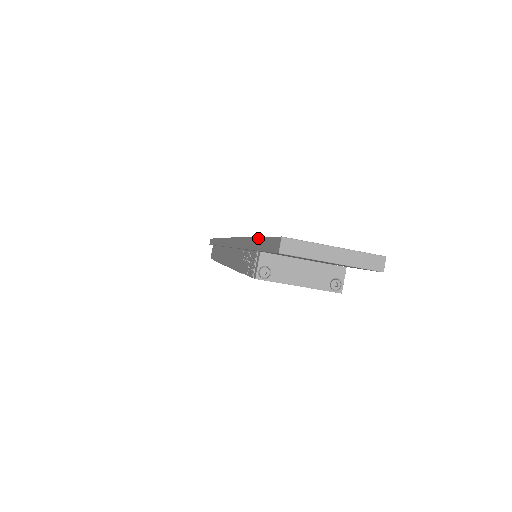
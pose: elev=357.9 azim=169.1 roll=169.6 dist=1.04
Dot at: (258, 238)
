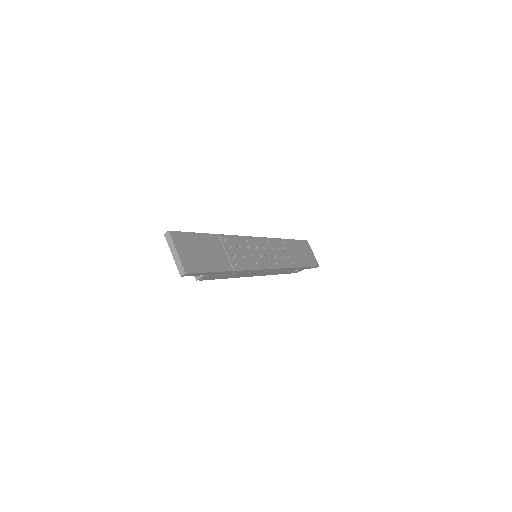
Dot at: (199, 233)
